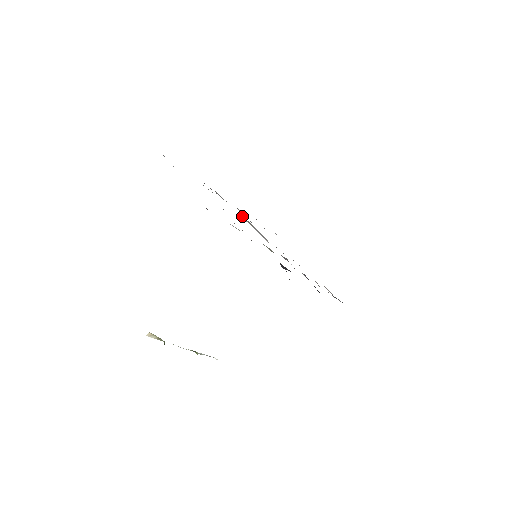
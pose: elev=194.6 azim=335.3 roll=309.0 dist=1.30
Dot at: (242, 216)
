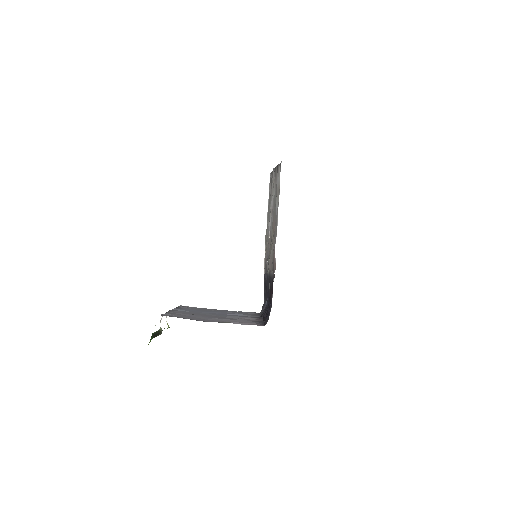
Dot at: (272, 204)
